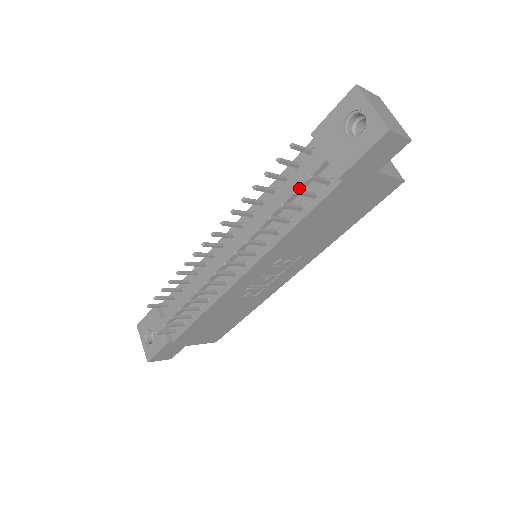
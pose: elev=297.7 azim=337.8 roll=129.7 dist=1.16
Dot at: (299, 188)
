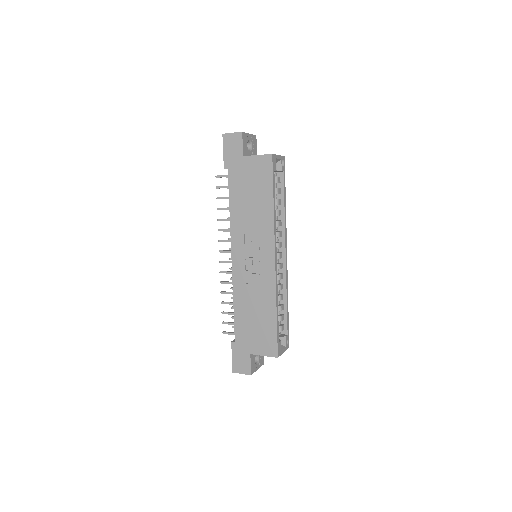
Dot at: occluded
